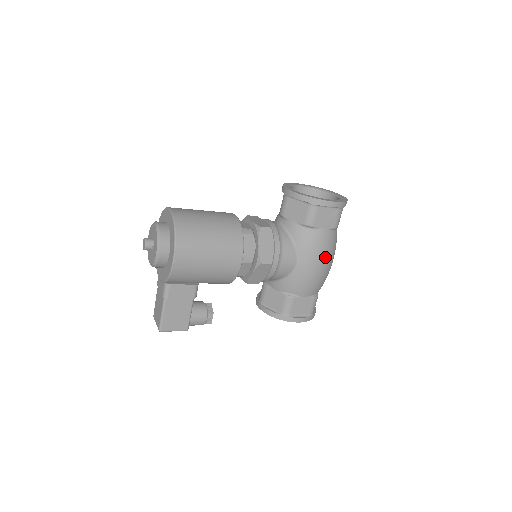
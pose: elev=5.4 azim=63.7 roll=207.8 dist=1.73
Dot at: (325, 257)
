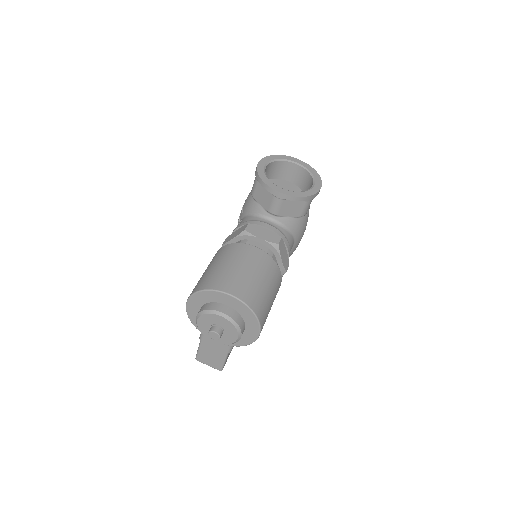
Dot at: occluded
